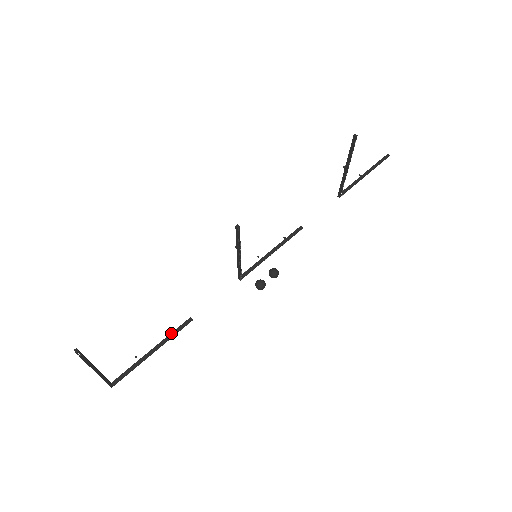
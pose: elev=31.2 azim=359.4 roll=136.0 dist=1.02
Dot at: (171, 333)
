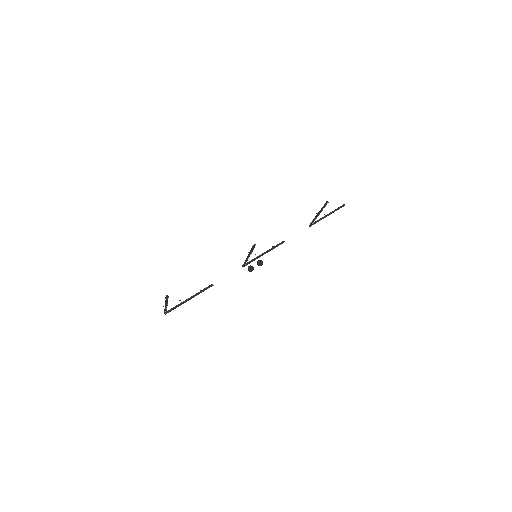
Dot at: (201, 291)
